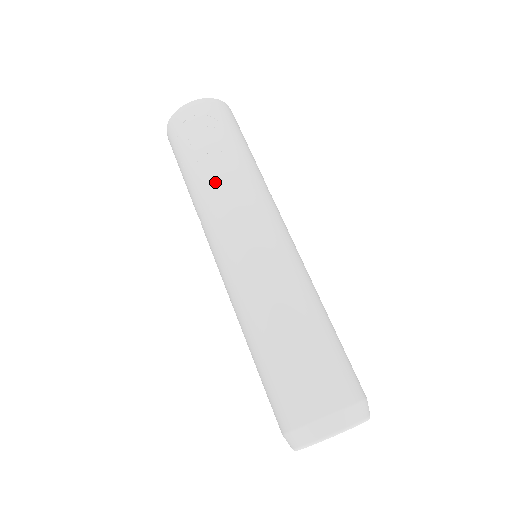
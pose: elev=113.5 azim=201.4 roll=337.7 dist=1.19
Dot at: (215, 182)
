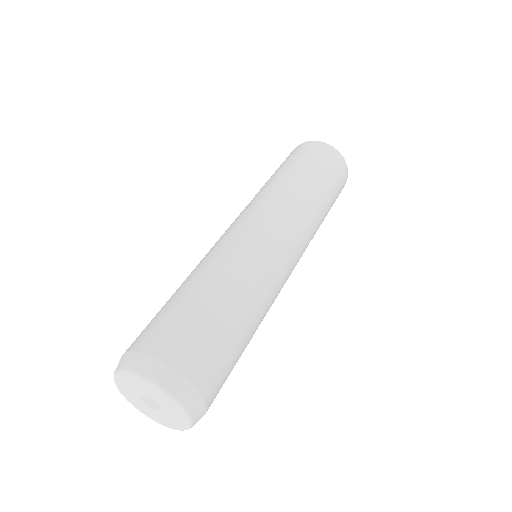
Dot at: (268, 185)
